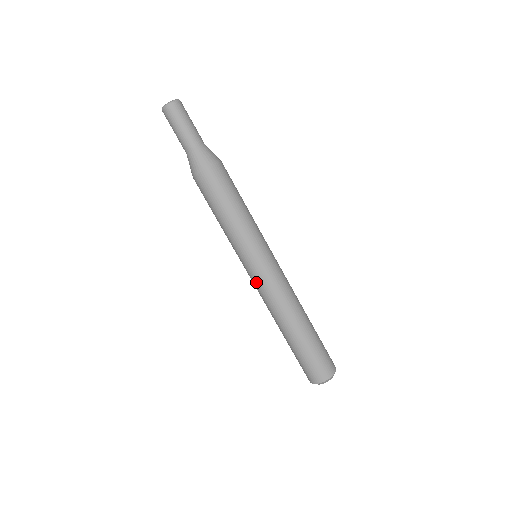
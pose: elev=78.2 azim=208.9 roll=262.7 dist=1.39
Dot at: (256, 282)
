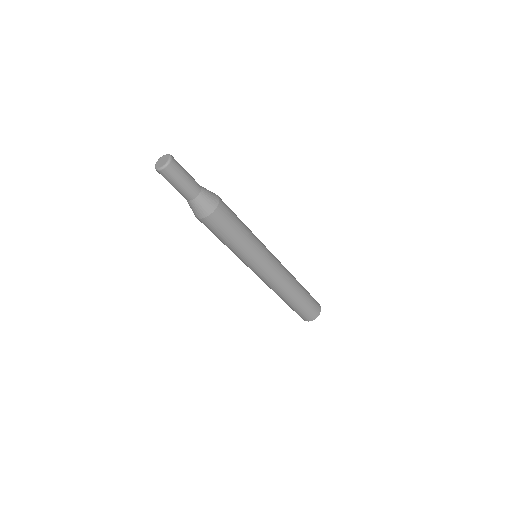
Dot at: (256, 274)
